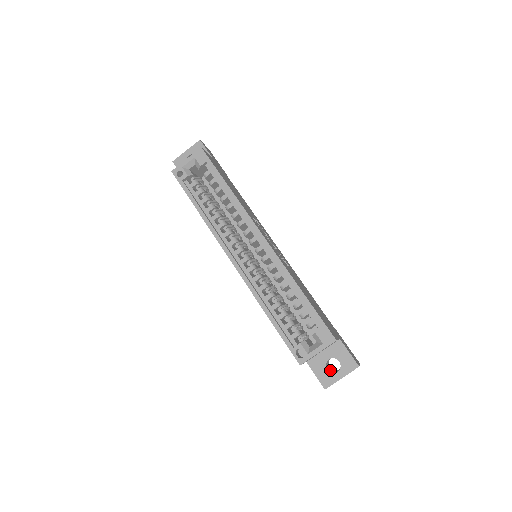
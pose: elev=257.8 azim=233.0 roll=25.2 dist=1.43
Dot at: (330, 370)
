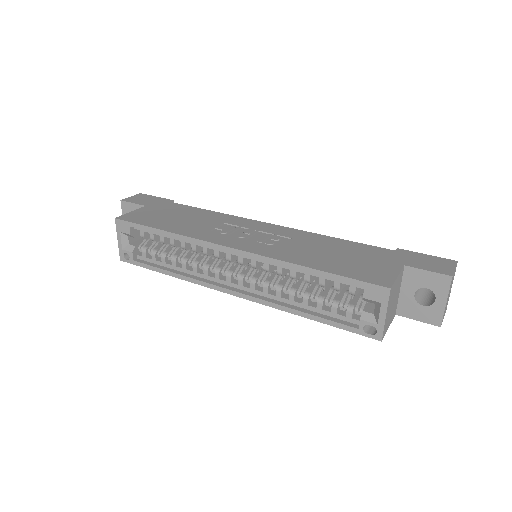
Dot at: (429, 300)
